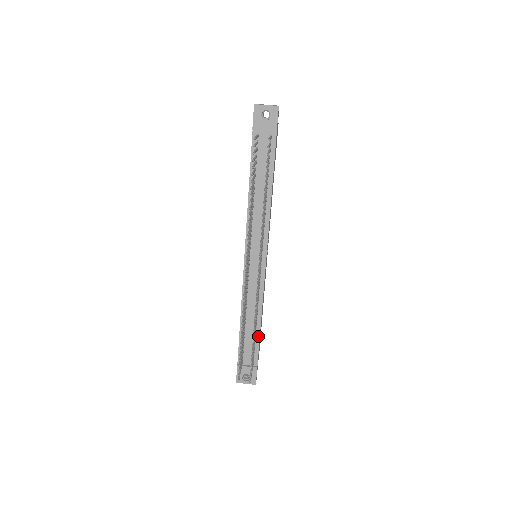
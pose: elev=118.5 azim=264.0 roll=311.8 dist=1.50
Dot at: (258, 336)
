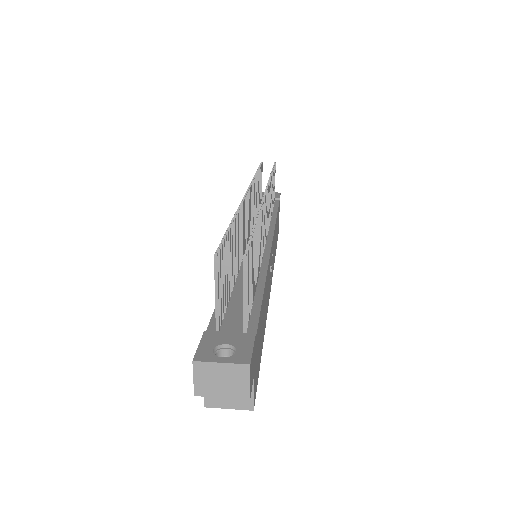
Dot at: (258, 299)
